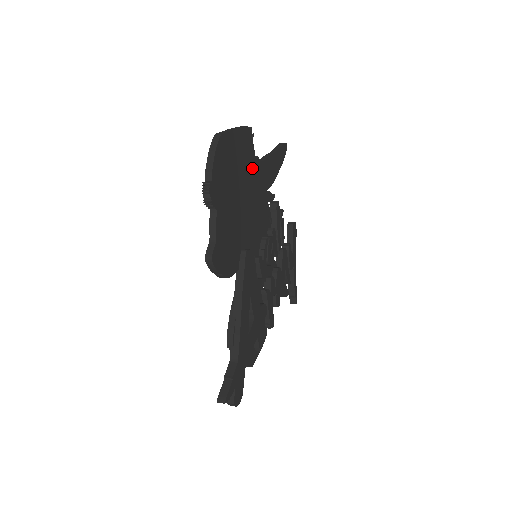
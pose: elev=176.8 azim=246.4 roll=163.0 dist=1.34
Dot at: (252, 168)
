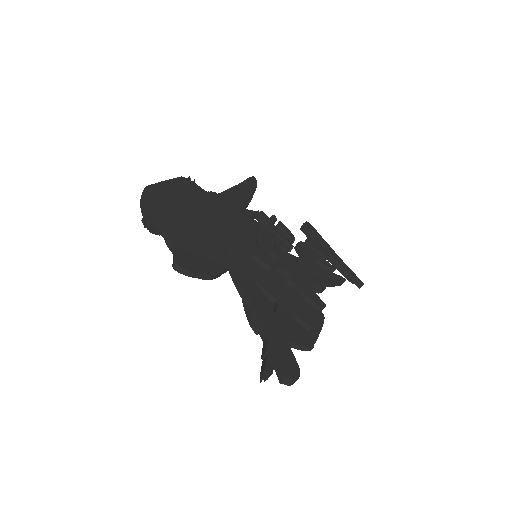
Dot at: (206, 199)
